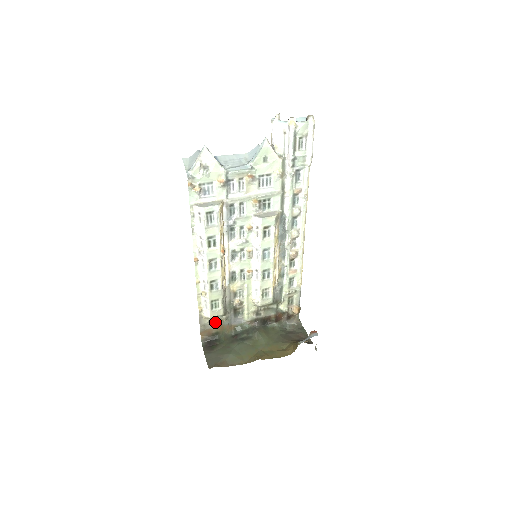
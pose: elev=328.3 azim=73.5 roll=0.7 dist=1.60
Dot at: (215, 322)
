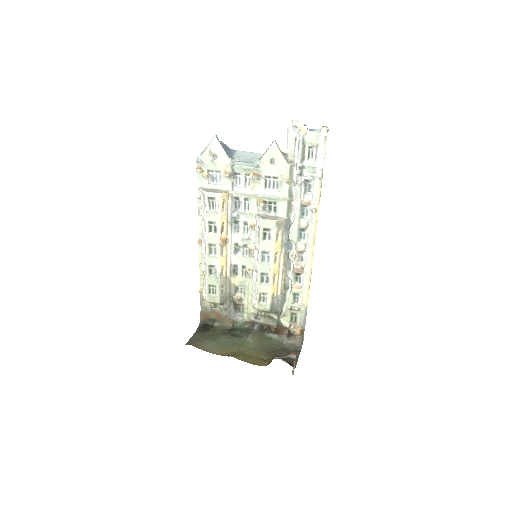
Dot at: (213, 308)
